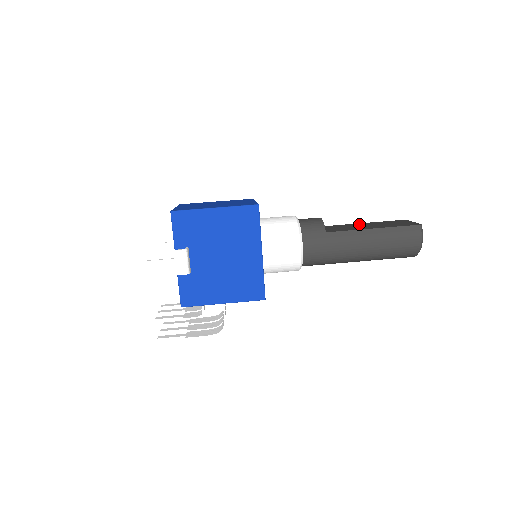
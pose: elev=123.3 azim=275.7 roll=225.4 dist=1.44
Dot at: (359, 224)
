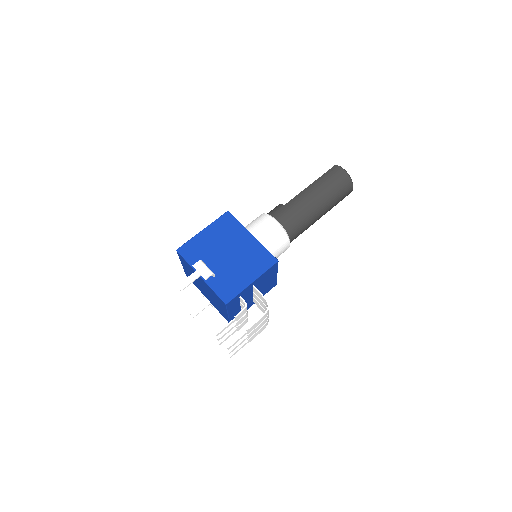
Dot at: occluded
